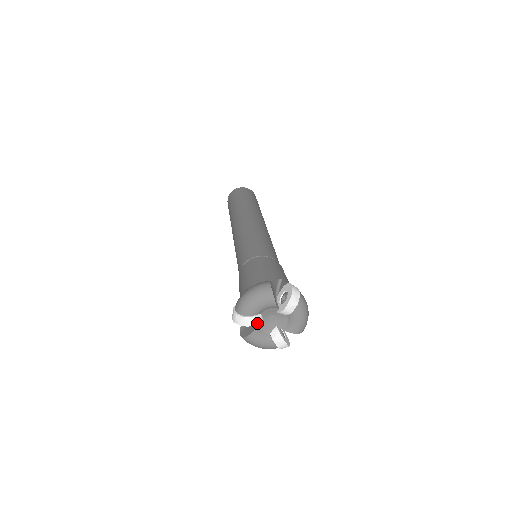
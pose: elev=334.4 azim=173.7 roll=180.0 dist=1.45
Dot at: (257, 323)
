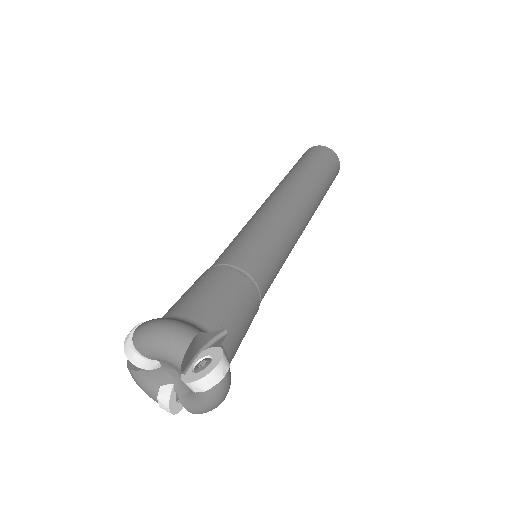
Dot at: (147, 368)
